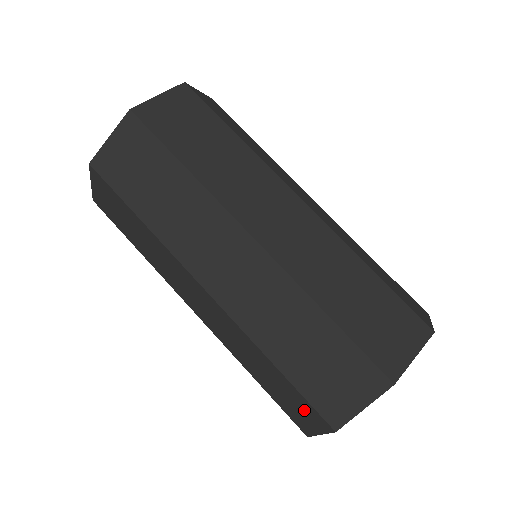
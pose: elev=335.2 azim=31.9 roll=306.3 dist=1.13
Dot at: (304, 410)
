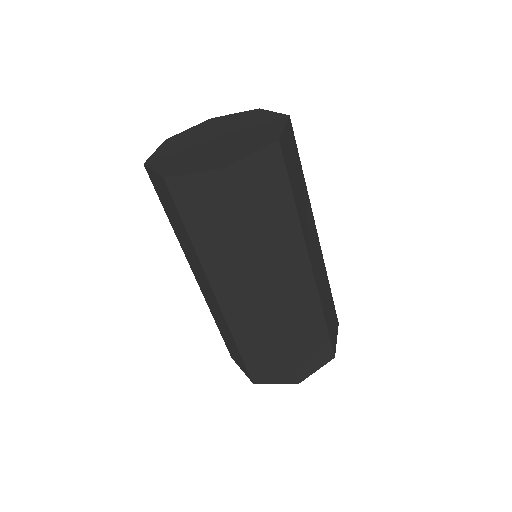
Dot at: (279, 371)
